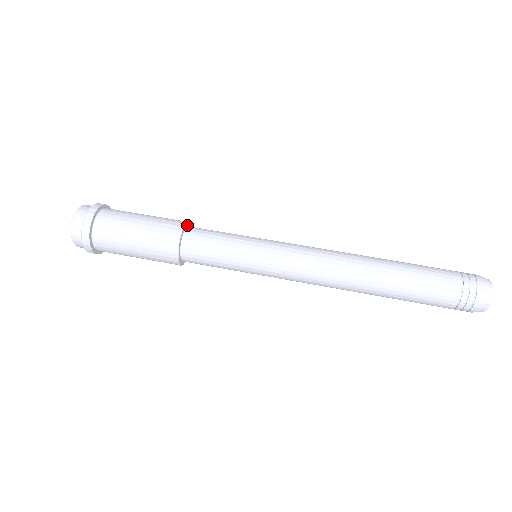
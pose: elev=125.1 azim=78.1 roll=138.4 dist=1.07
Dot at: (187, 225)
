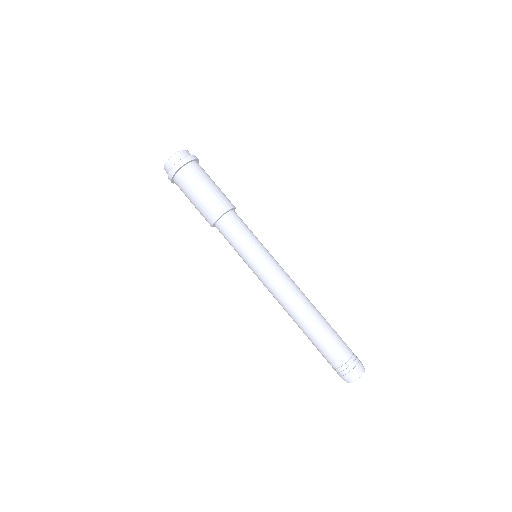
Dot at: (232, 209)
